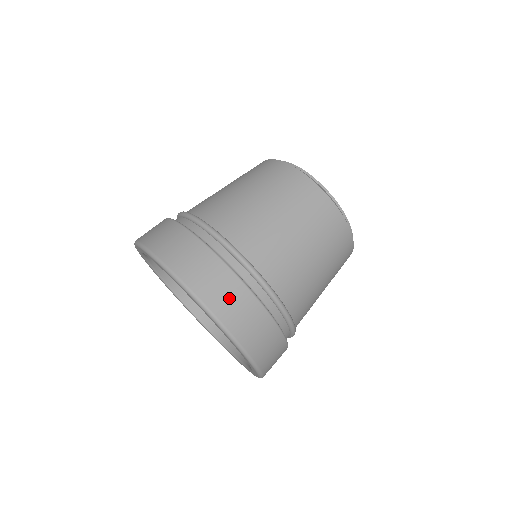
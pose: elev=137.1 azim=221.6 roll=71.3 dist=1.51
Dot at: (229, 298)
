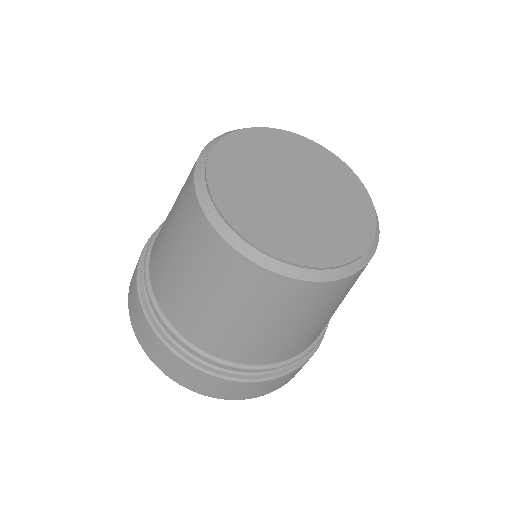
Dot at: (215, 388)
